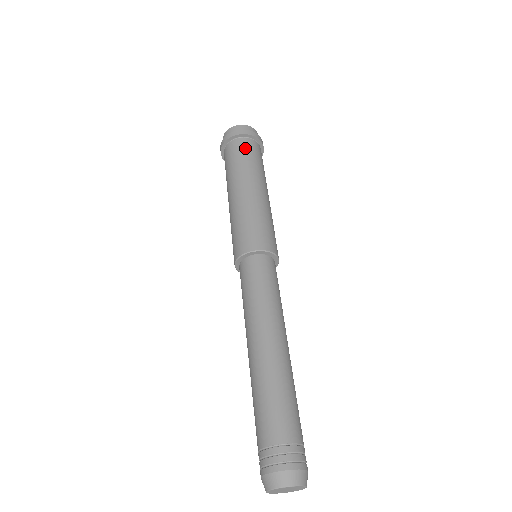
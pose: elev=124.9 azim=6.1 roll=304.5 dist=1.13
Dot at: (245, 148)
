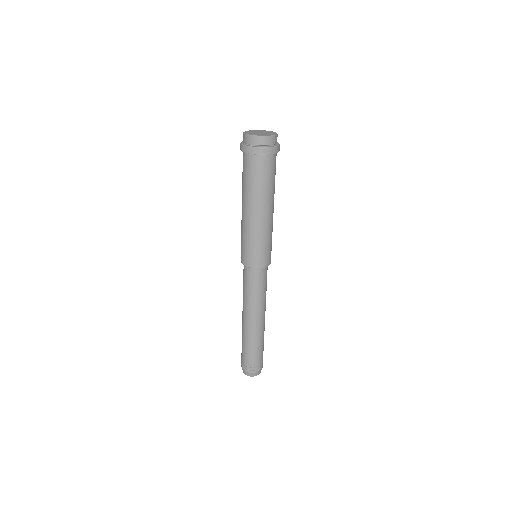
Dot at: (248, 168)
